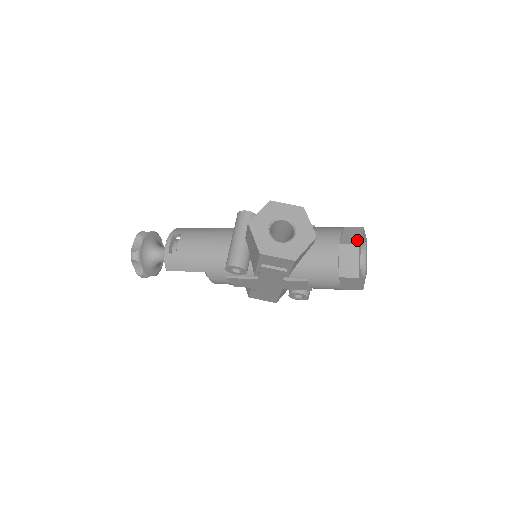
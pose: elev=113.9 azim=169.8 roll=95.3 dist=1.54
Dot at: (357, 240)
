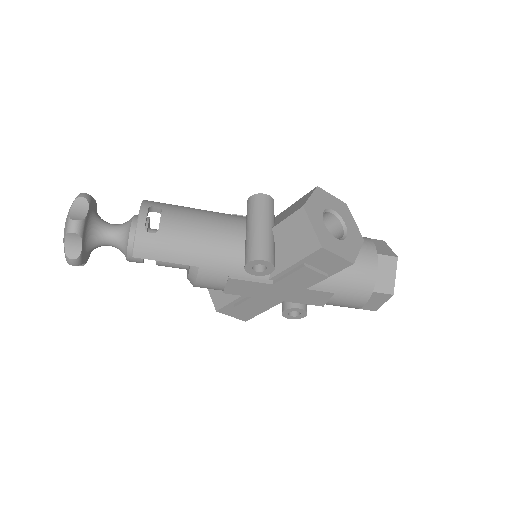
Dot at: (392, 252)
